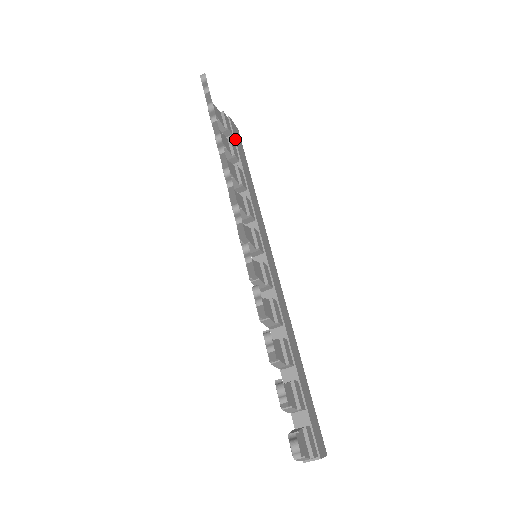
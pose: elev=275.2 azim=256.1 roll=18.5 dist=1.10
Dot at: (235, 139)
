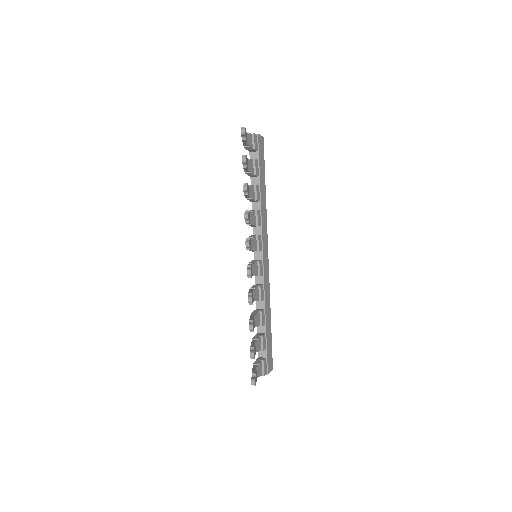
Dot at: (259, 156)
